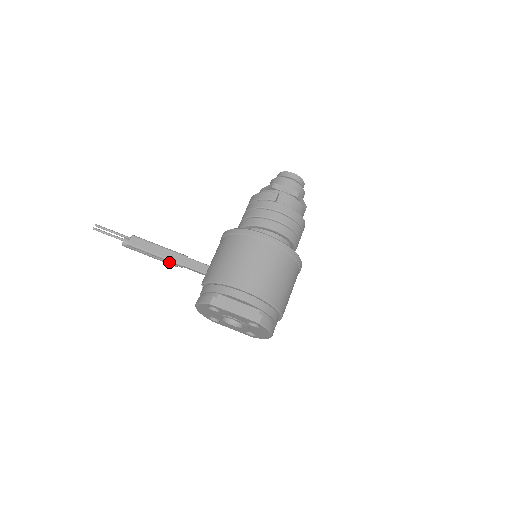
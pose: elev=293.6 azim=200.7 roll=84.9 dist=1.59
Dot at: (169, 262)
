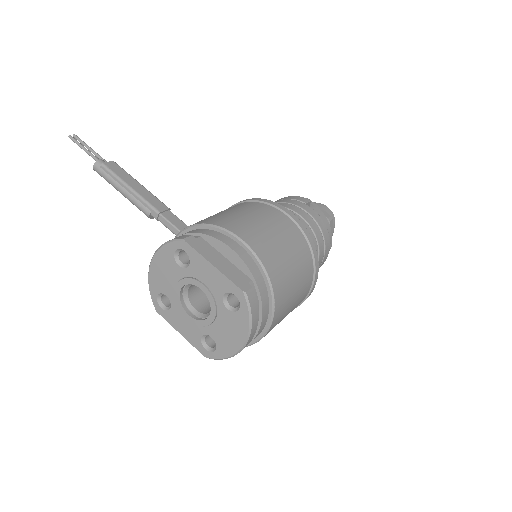
Dot at: (143, 204)
